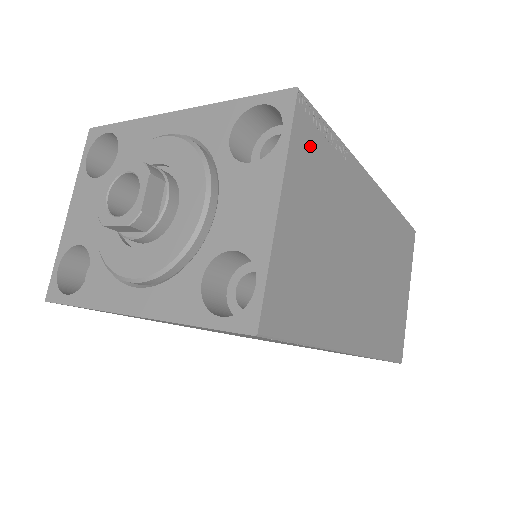
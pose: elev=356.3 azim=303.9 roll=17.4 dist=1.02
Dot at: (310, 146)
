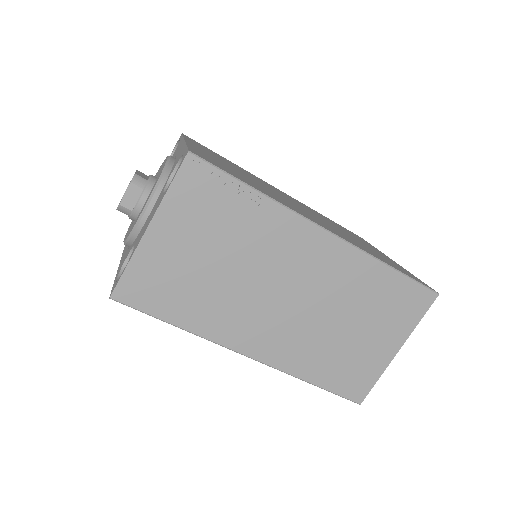
Dot at: (200, 193)
